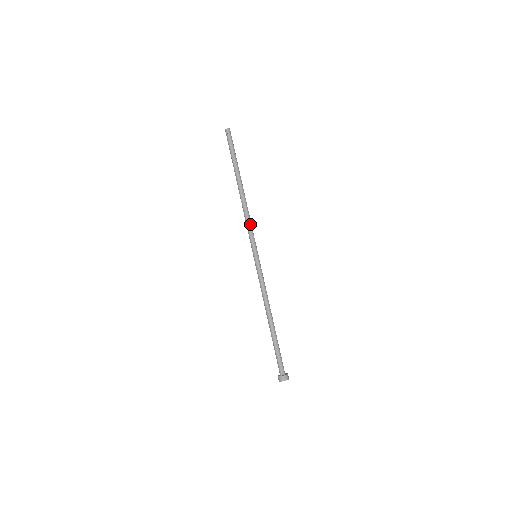
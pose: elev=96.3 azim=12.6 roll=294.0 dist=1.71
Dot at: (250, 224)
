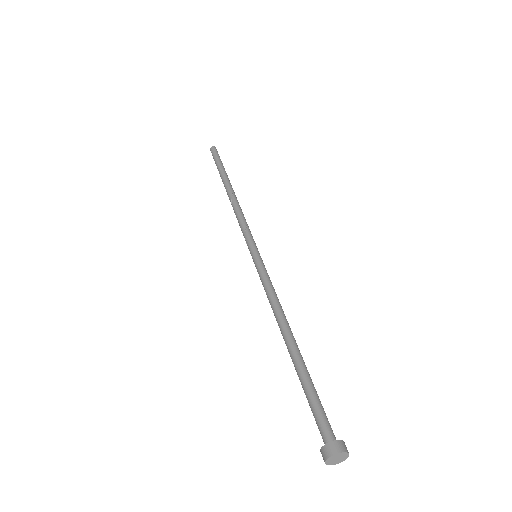
Dot at: (245, 221)
